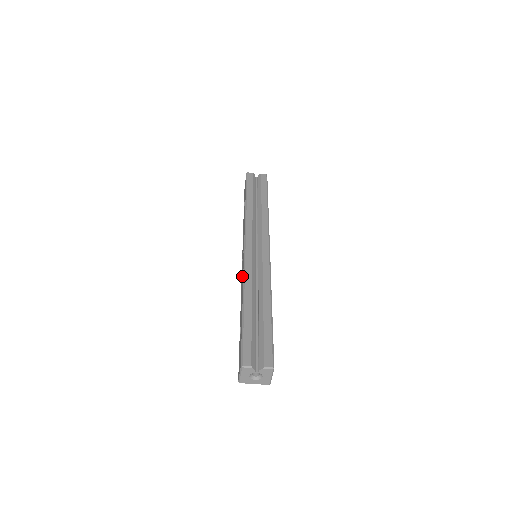
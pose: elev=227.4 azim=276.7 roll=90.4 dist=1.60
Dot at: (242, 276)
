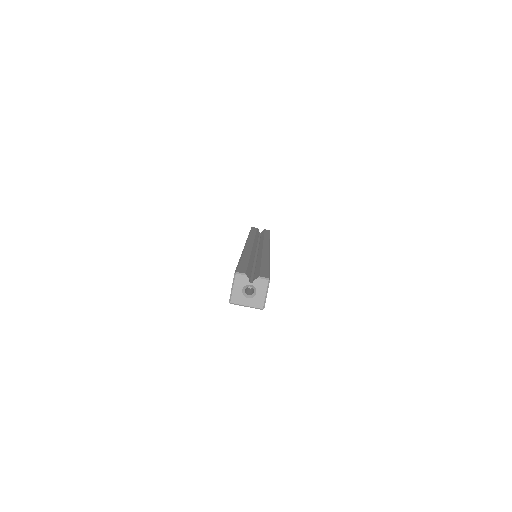
Dot at: occluded
